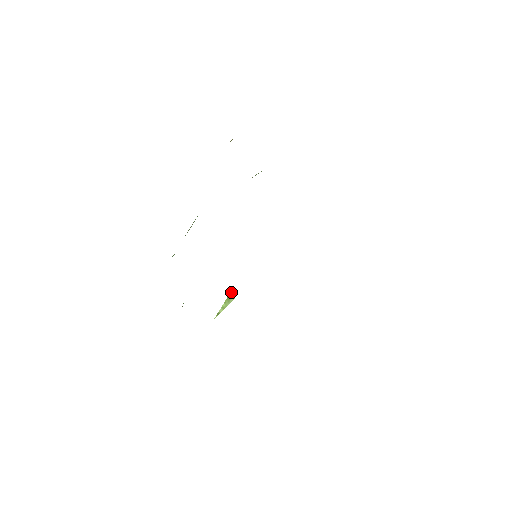
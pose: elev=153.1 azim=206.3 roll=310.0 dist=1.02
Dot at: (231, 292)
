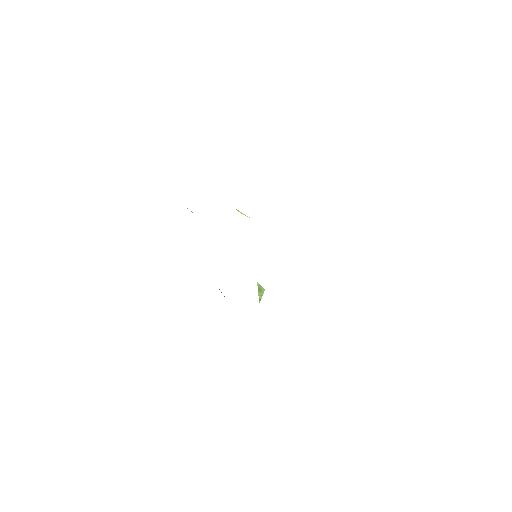
Dot at: (258, 286)
